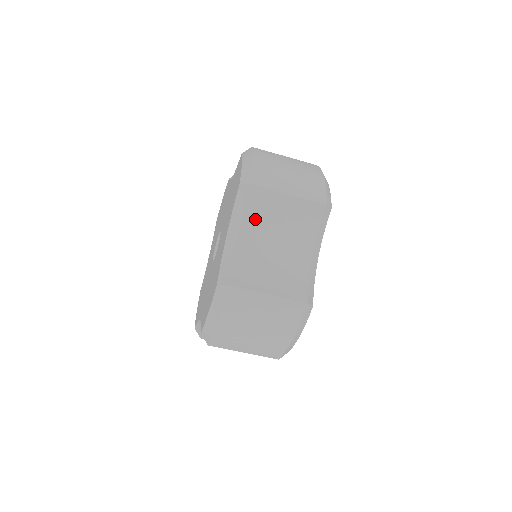
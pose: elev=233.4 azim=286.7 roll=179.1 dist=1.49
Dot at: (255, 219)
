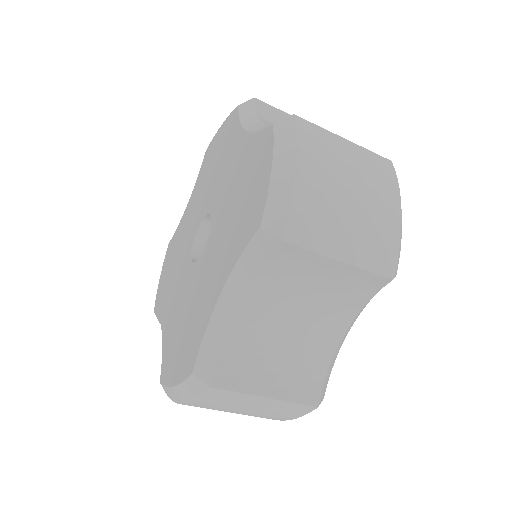
Dot at: (273, 284)
